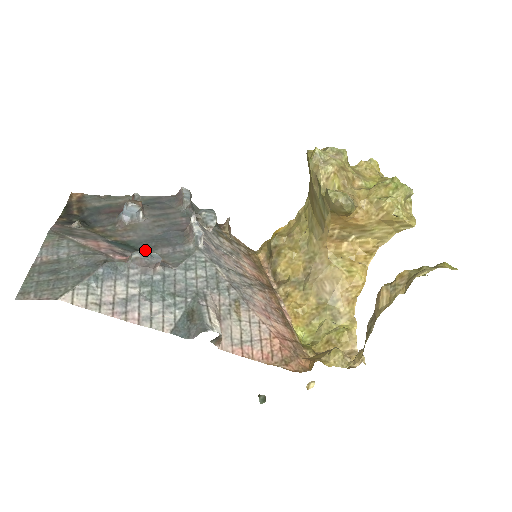
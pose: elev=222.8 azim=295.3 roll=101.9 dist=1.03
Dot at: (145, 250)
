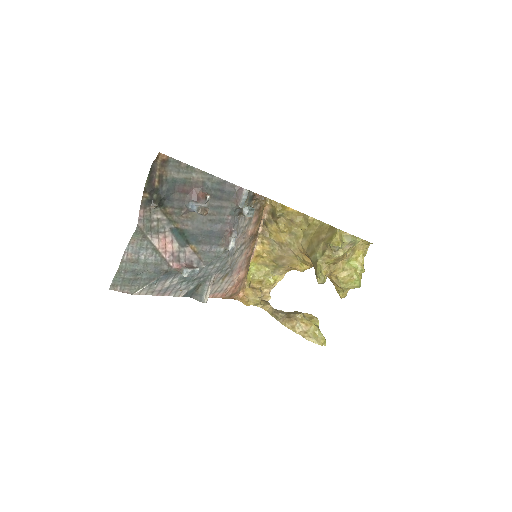
Dot at: (193, 243)
